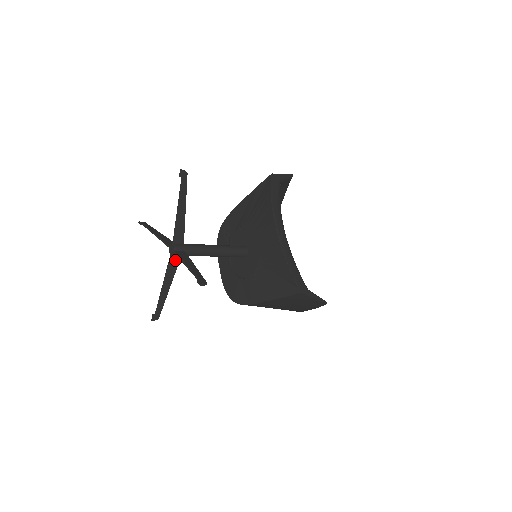
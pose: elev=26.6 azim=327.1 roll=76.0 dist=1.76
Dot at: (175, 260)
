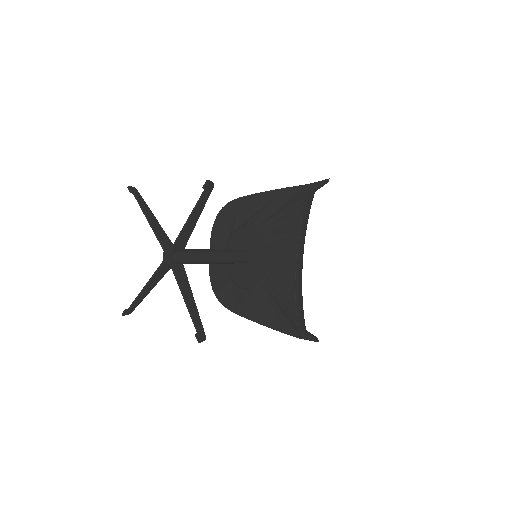
Dot at: (167, 266)
